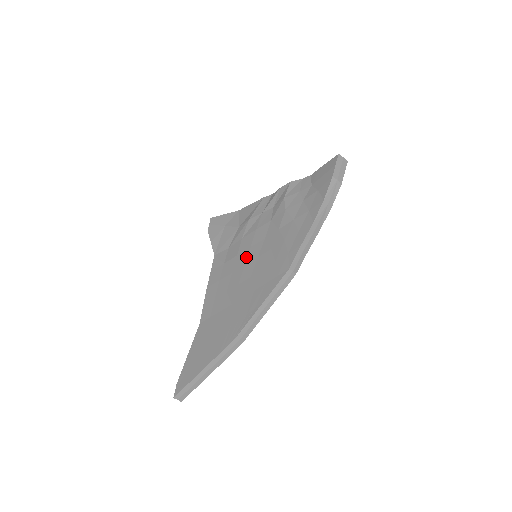
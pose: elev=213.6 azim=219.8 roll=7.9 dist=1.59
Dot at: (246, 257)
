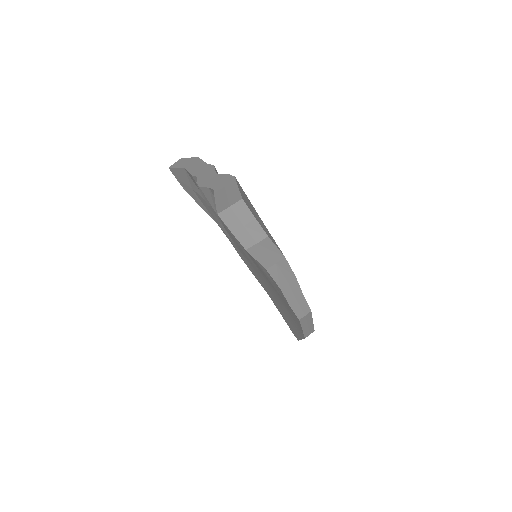
Dot at: occluded
